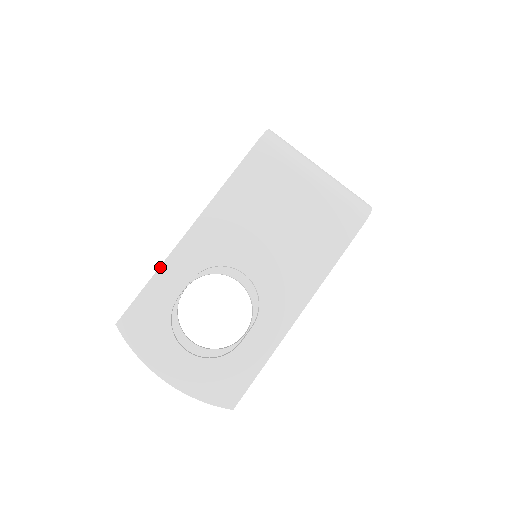
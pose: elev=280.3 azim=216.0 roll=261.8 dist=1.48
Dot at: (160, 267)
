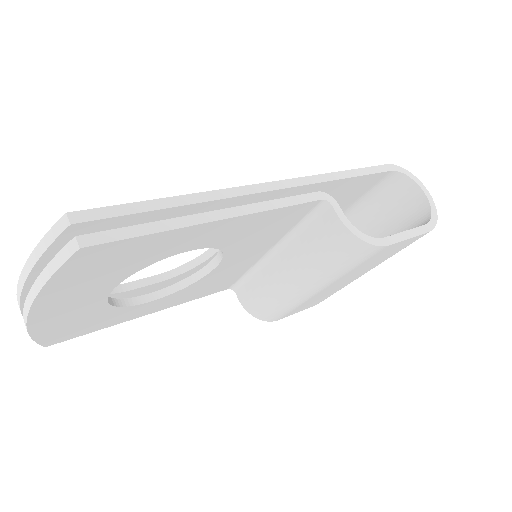
Dot at: occluded
